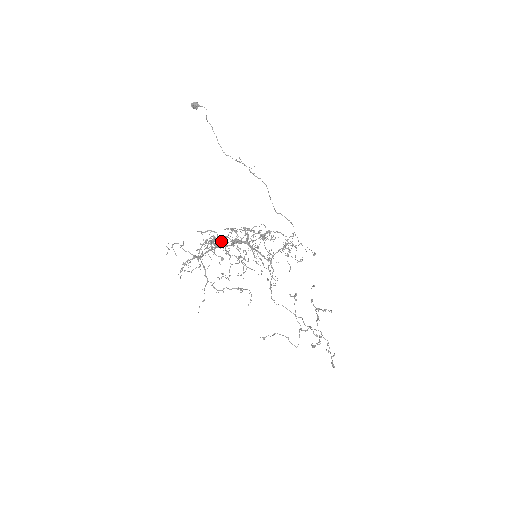
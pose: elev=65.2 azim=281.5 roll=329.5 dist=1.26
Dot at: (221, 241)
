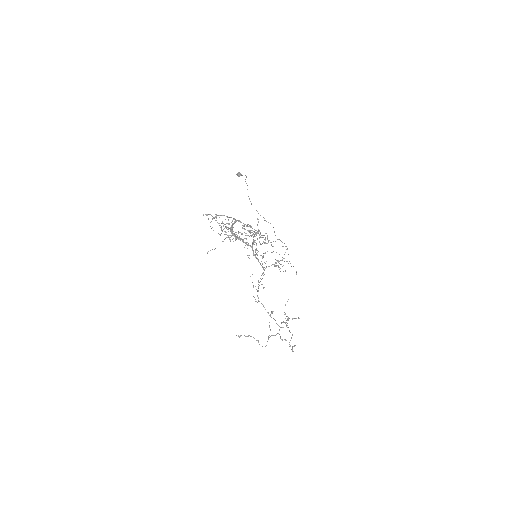
Dot at: occluded
